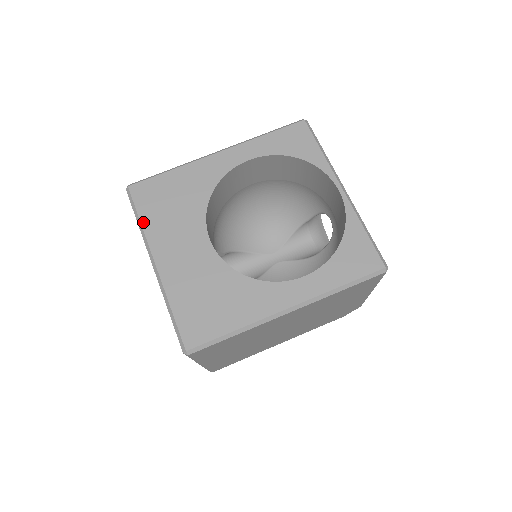
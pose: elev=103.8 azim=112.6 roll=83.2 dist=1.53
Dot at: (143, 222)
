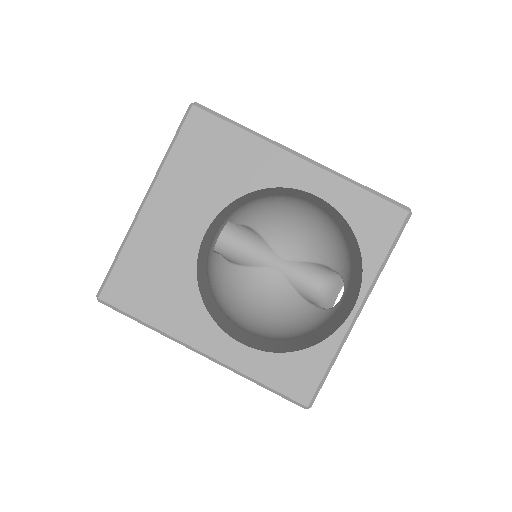
Dot at: (171, 155)
